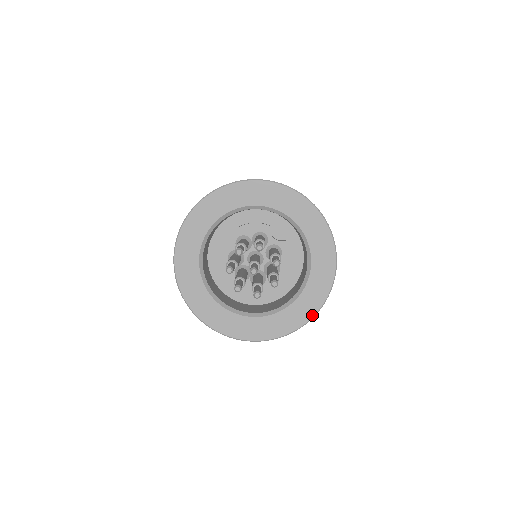
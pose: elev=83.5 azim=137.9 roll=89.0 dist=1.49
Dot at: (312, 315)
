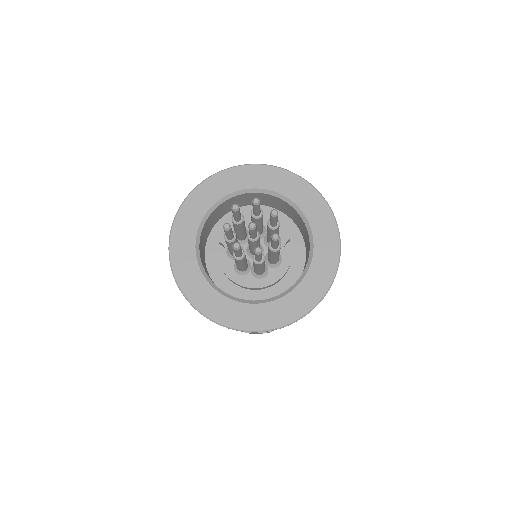
Dot at: (256, 329)
